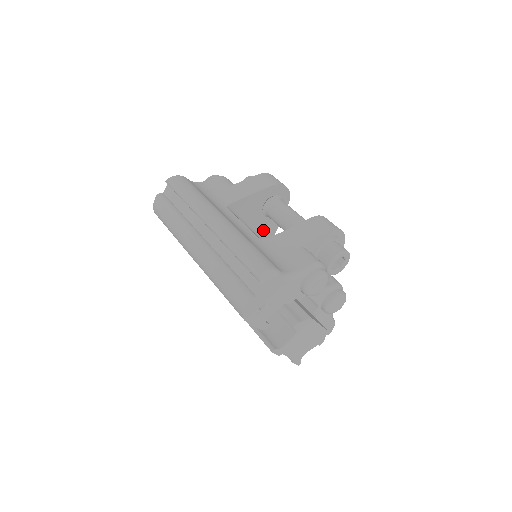
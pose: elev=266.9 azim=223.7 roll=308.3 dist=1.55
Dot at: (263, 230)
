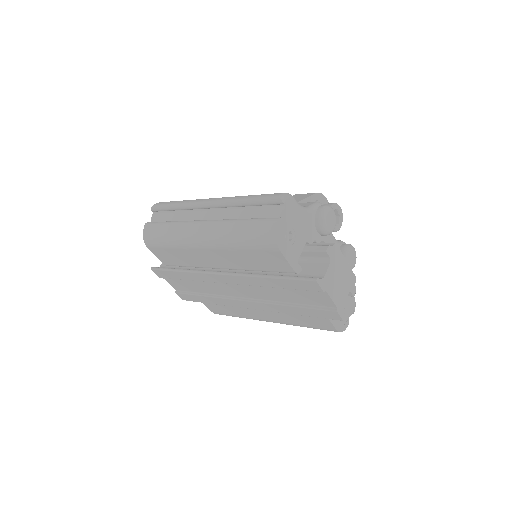
Dot at: occluded
